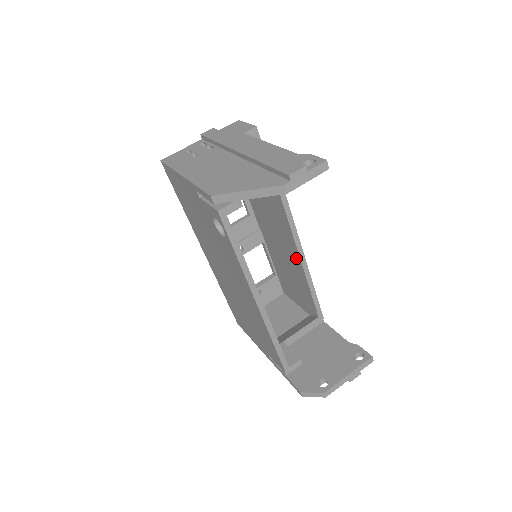
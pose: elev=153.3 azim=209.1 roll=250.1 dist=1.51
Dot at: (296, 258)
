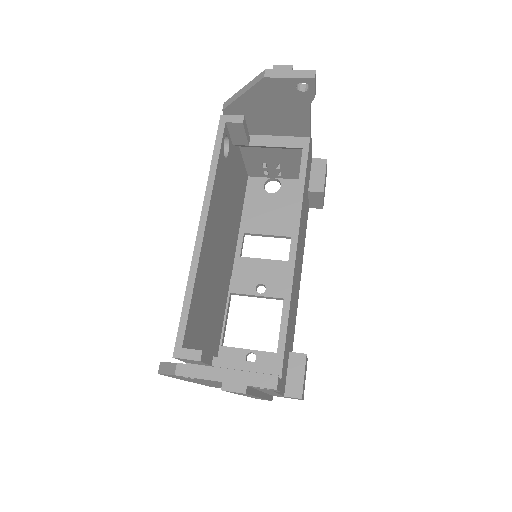
Dot at: occluded
